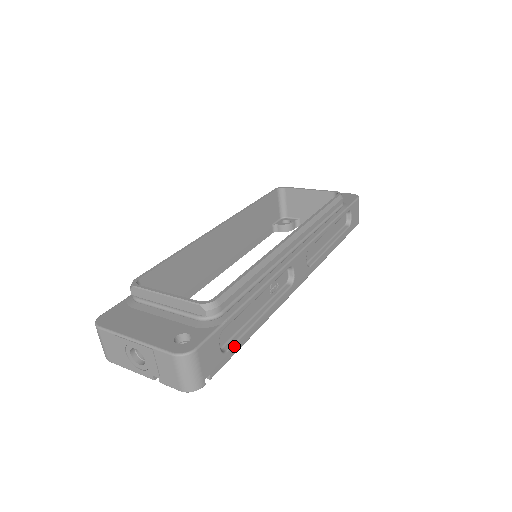
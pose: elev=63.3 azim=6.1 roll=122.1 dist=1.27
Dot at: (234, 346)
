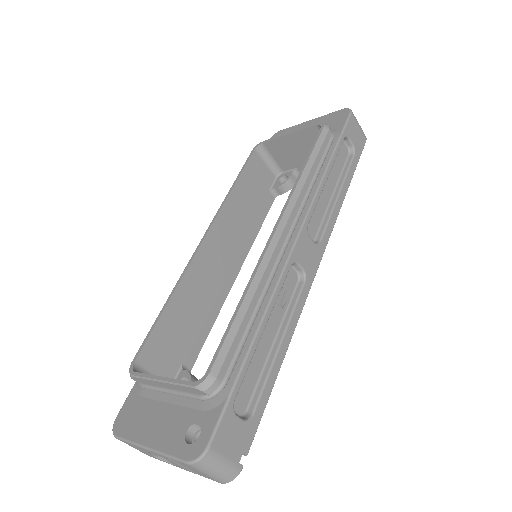
Dot at: (260, 402)
